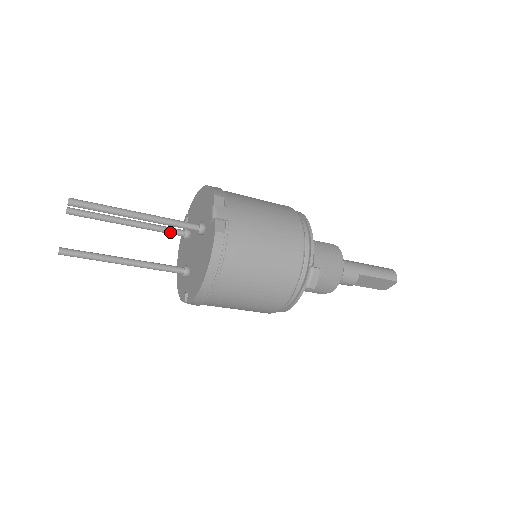
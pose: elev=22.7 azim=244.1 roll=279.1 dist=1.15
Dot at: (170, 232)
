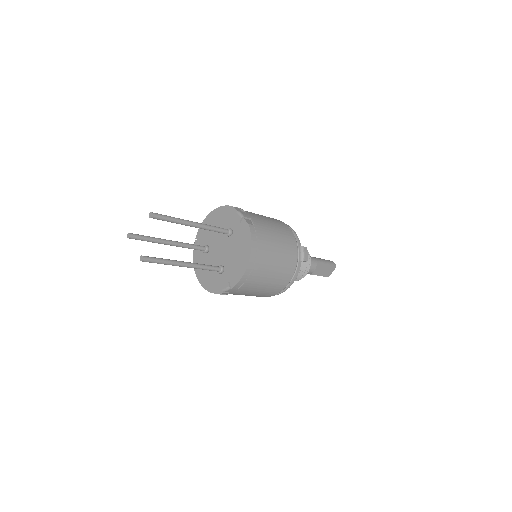
Dot at: (196, 247)
